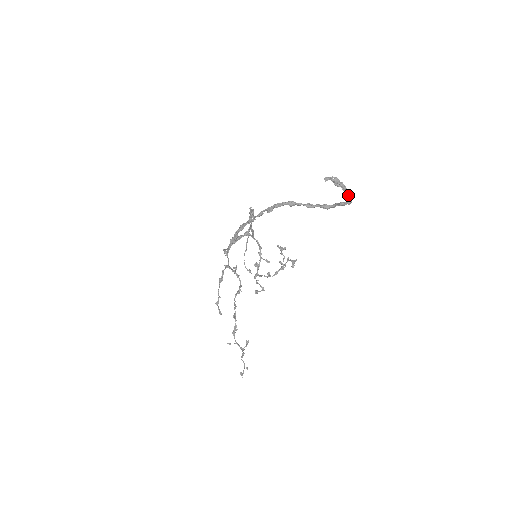
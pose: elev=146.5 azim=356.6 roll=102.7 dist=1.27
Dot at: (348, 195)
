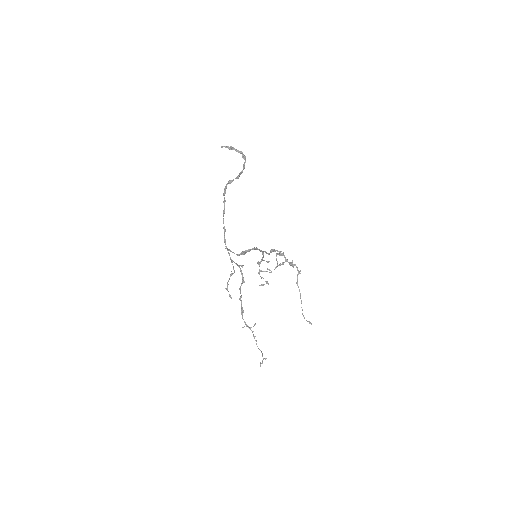
Dot at: (242, 154)
